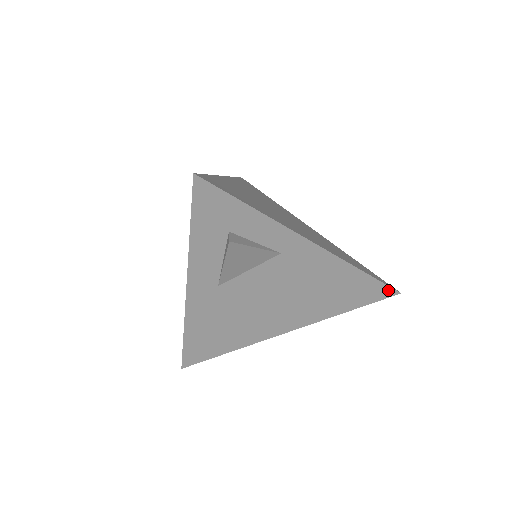
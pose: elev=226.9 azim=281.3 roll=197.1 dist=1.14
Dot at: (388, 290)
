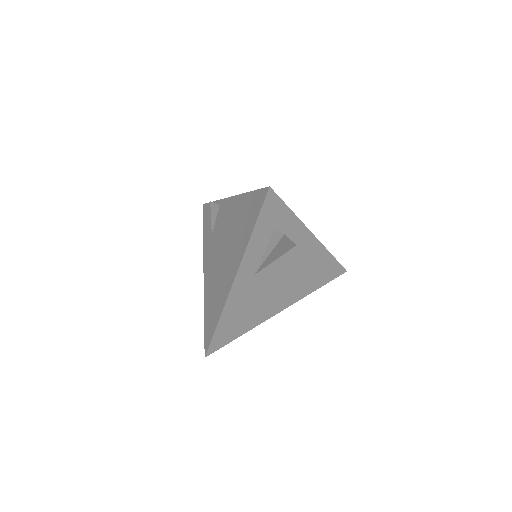
Dot at: (341, 269)
